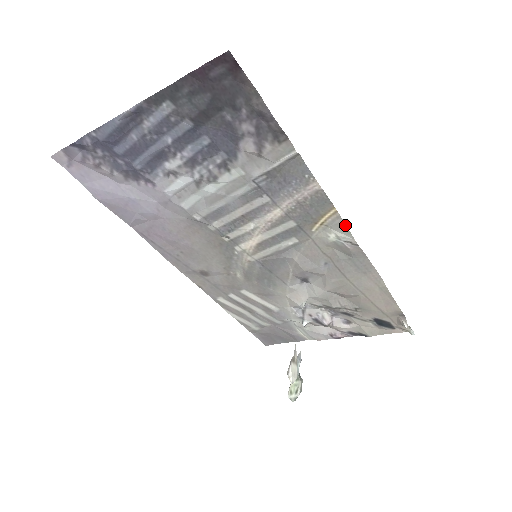
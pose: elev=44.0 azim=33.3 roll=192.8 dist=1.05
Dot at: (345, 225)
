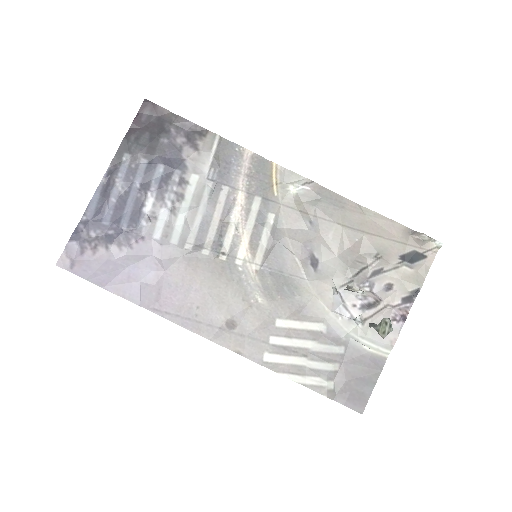
Dot at: (291, 172)
